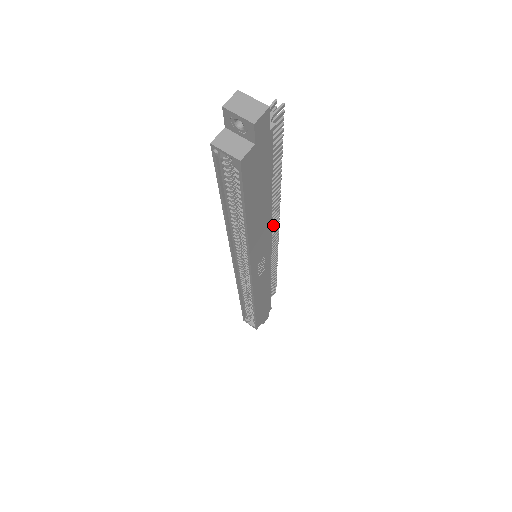
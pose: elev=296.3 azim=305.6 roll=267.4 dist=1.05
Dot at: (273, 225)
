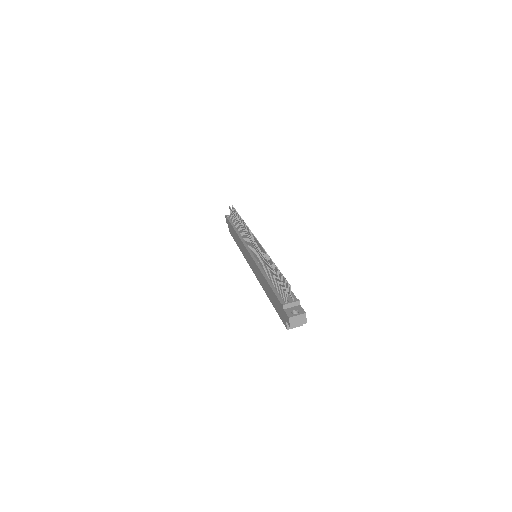
Dot at: (259, 248)
